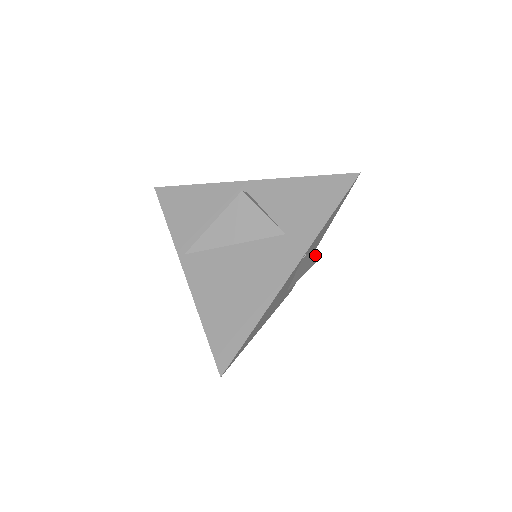
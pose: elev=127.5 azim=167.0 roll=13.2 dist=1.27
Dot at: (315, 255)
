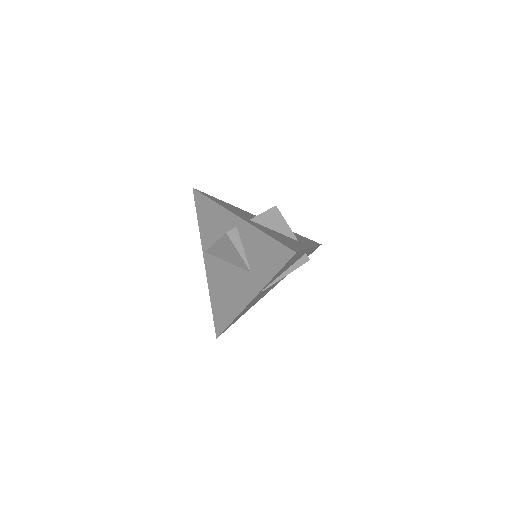
Dot at: (290, 272)
